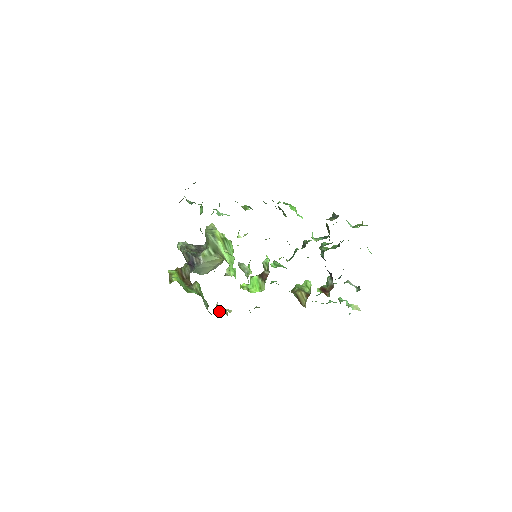
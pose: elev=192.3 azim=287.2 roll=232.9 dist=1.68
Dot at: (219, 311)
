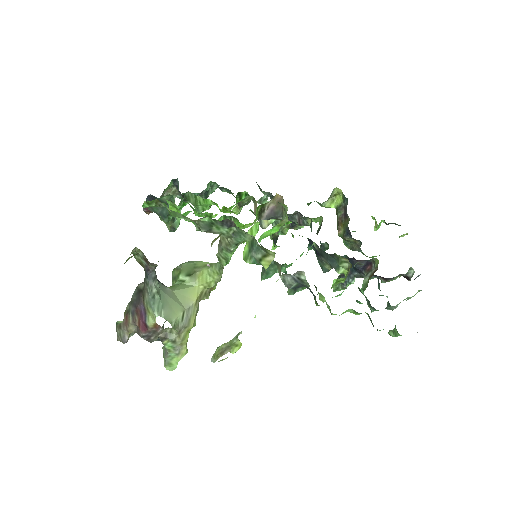
Dot at: occluded
